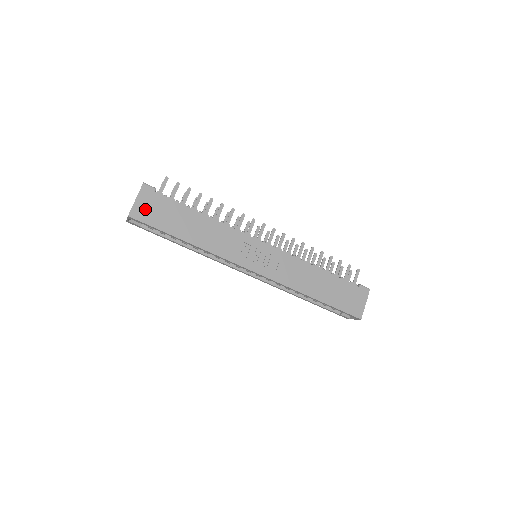
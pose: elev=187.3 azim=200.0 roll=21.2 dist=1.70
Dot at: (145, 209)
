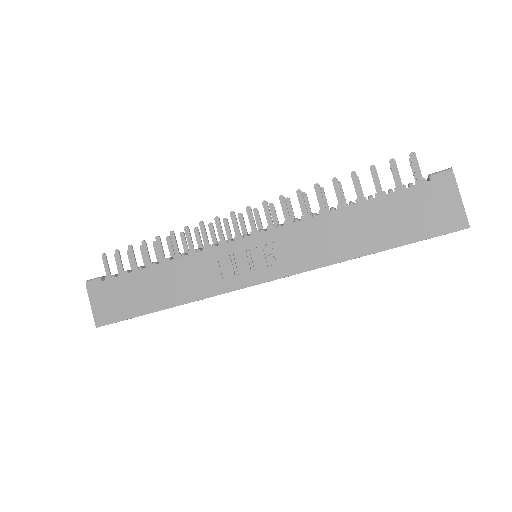
Dot at: (104, 308)
